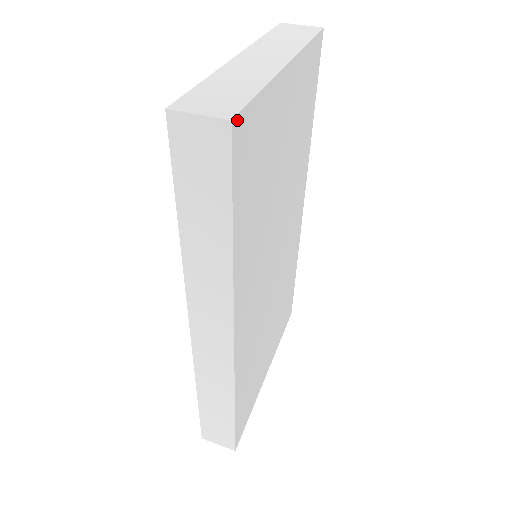
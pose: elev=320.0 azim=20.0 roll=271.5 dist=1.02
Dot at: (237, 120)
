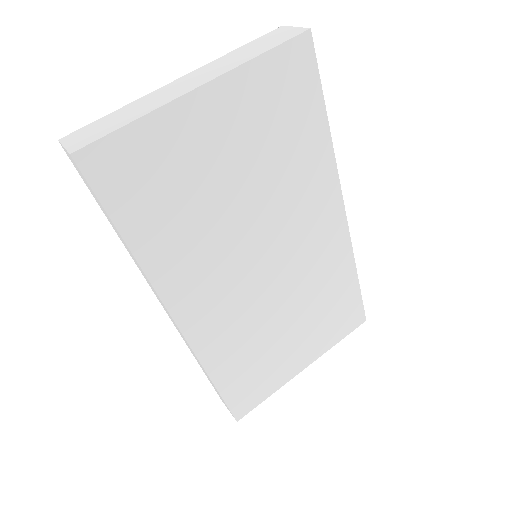
Dot at: (84, 152)
